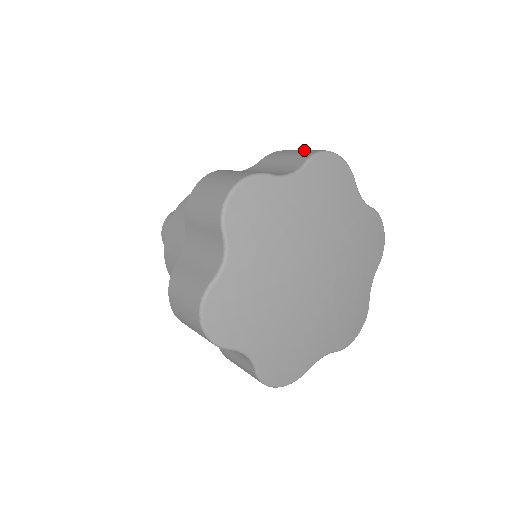
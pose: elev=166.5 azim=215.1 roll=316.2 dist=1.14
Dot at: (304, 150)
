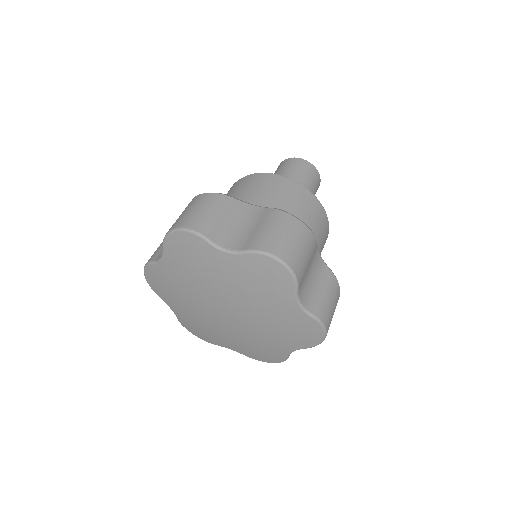
Dot at: (279, 235)
